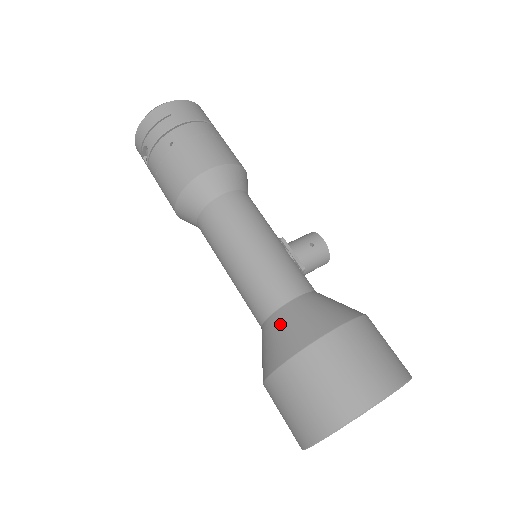
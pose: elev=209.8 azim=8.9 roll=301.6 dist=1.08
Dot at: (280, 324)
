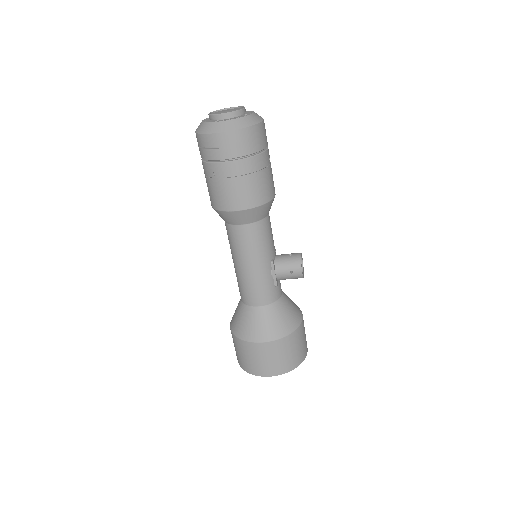
Dot at: (243, 315)
